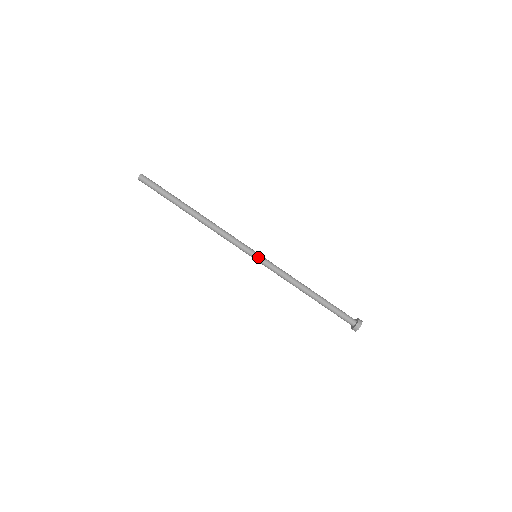
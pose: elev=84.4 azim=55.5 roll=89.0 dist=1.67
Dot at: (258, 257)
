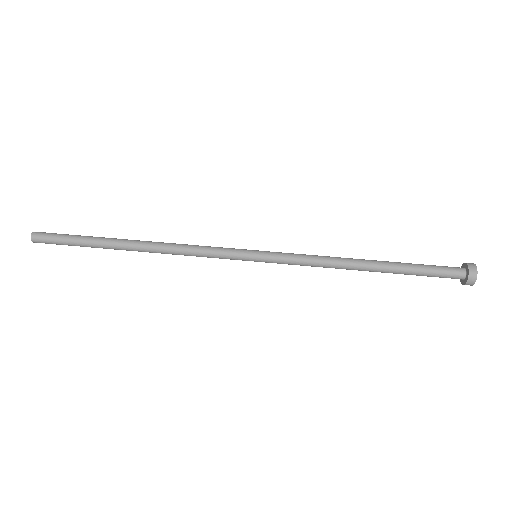
Dot at: (260, 252)
